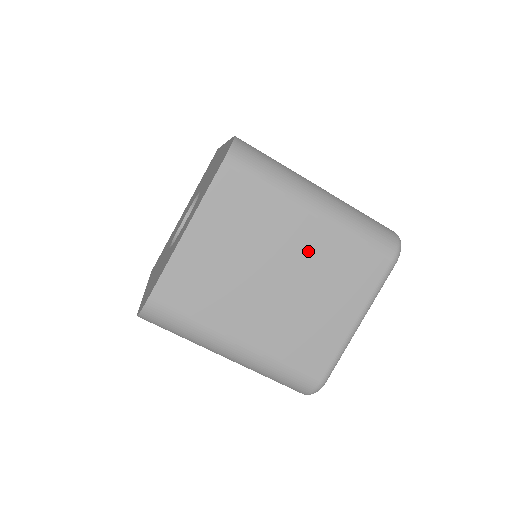
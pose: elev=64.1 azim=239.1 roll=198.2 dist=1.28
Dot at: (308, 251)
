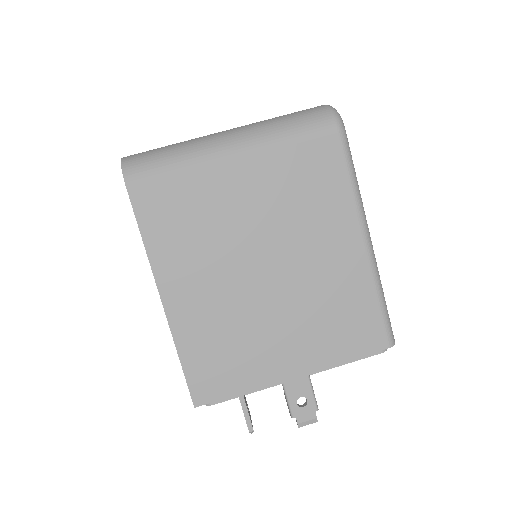
Dot at: occluded
